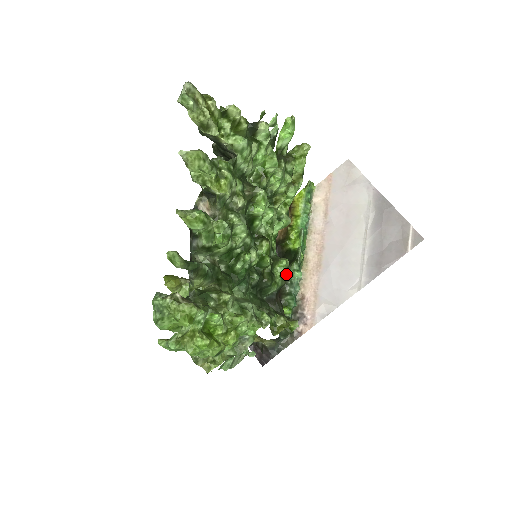
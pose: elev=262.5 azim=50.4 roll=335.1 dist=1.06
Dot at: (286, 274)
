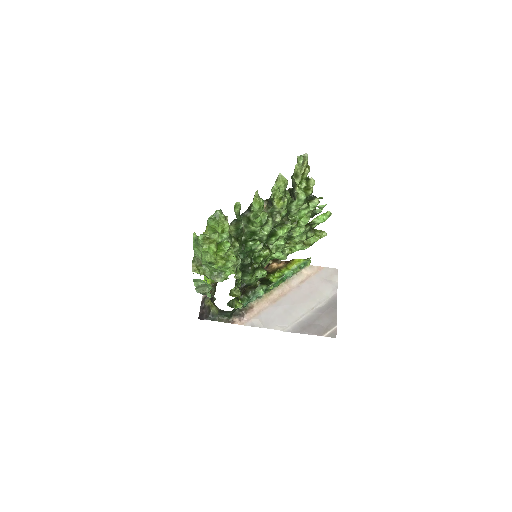
Dot at: (258, 284)
